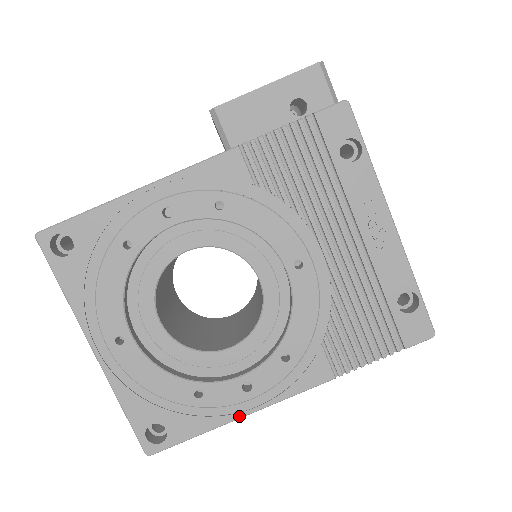
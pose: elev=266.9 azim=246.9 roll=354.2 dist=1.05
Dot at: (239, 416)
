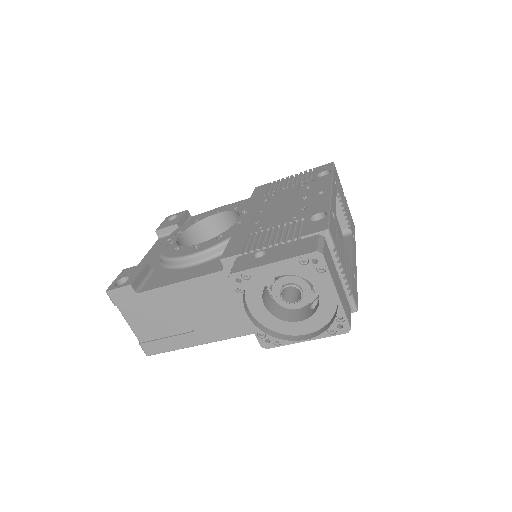
Dot at: occluded
